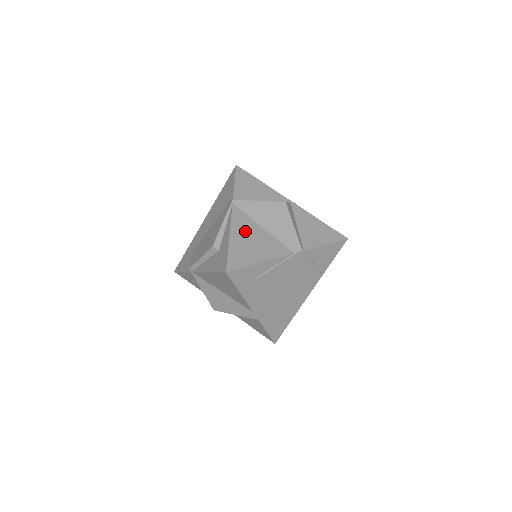
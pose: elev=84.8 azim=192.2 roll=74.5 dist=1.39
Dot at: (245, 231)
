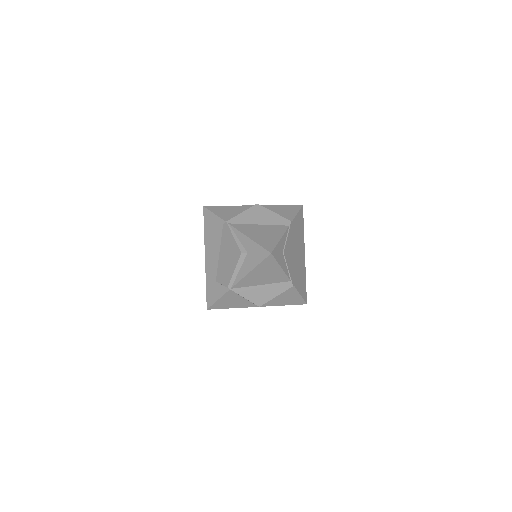
Dot at: (253, 231)
